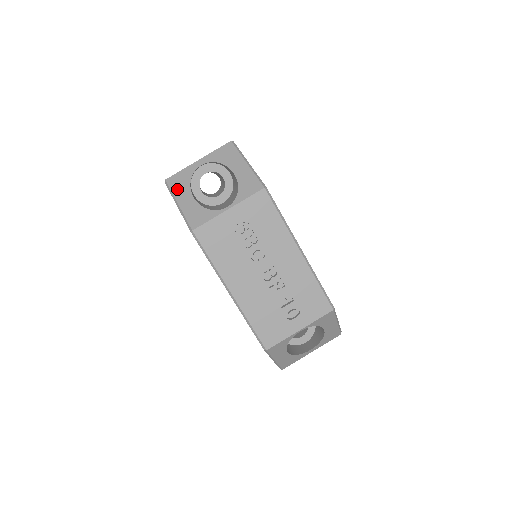
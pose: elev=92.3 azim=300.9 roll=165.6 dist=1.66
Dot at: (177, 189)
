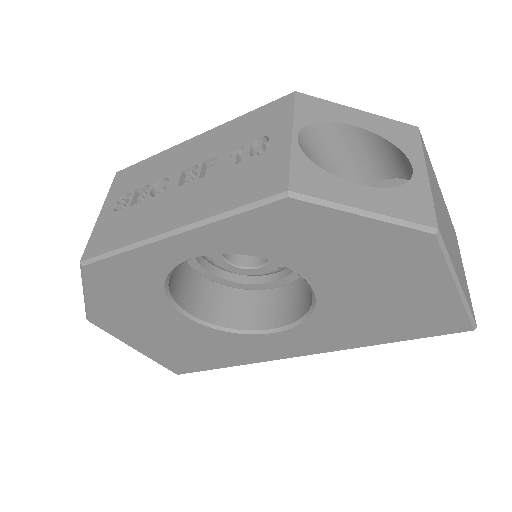
Dot at: occluded
